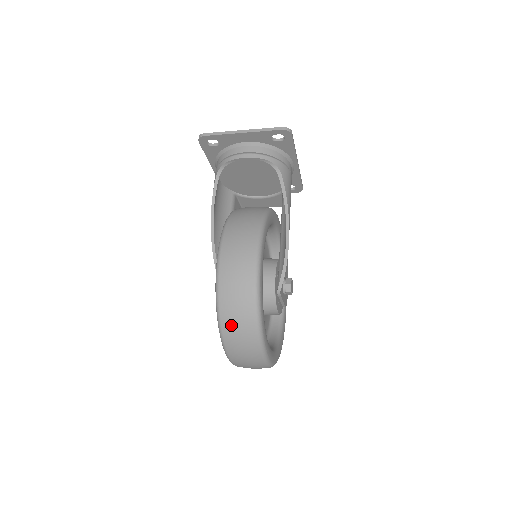
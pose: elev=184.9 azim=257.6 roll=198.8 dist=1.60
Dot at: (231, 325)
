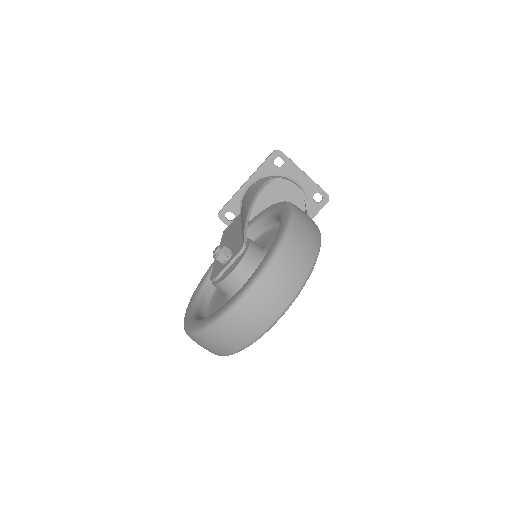
Dot at: (294, 251)
